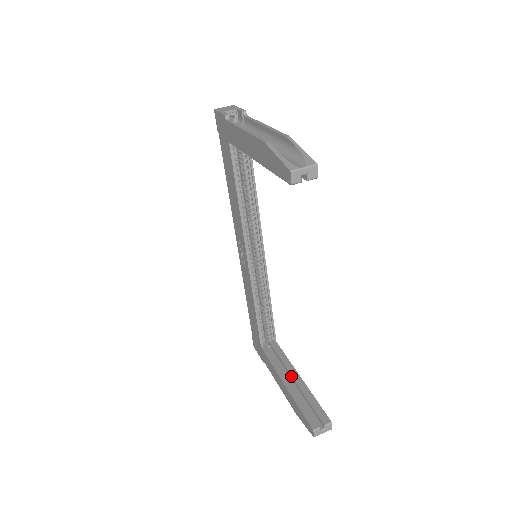
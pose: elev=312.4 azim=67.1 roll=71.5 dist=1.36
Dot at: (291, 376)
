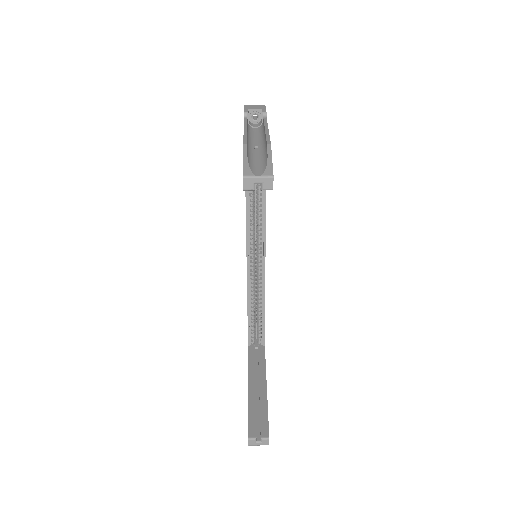
Dot at: (259, 382)
